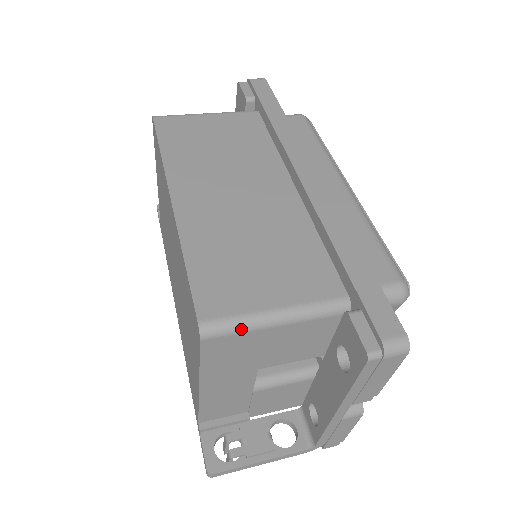
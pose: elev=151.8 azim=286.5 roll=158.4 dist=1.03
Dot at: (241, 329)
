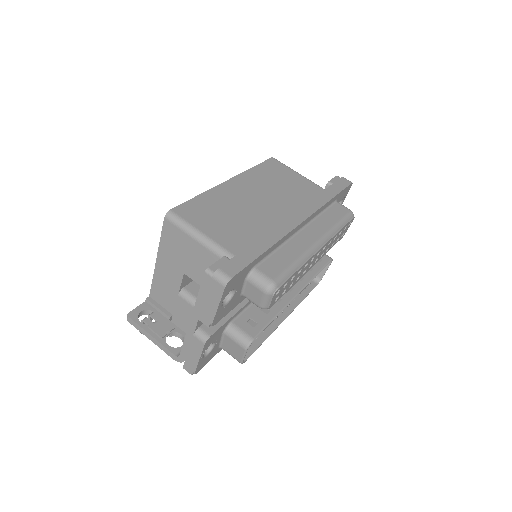
Dot at: (182, 227)
